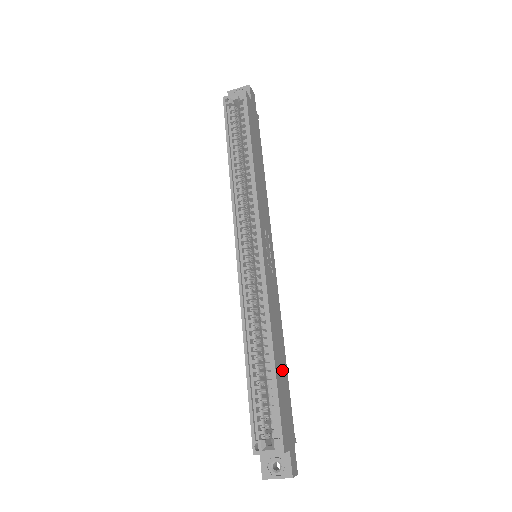
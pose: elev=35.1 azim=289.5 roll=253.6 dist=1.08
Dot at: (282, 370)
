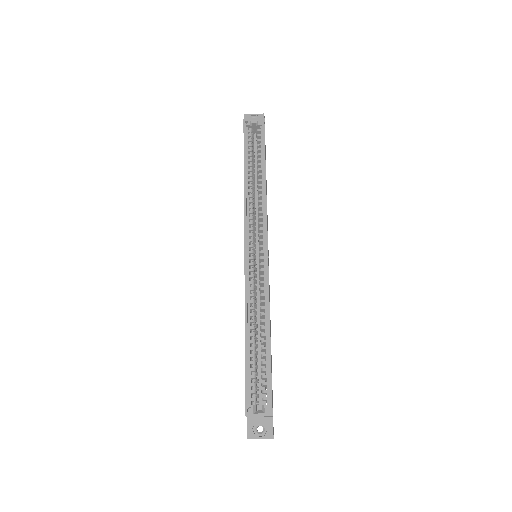
Dot at: occluded
